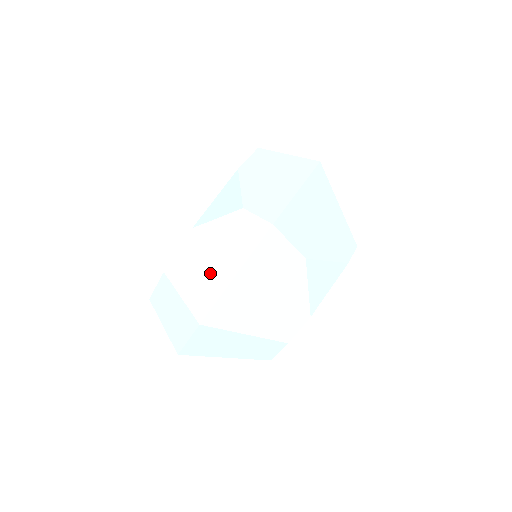
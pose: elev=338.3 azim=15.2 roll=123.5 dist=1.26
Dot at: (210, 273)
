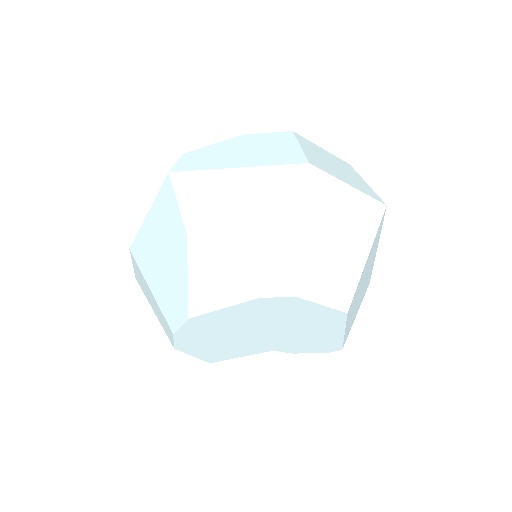
Dot at: occluded
